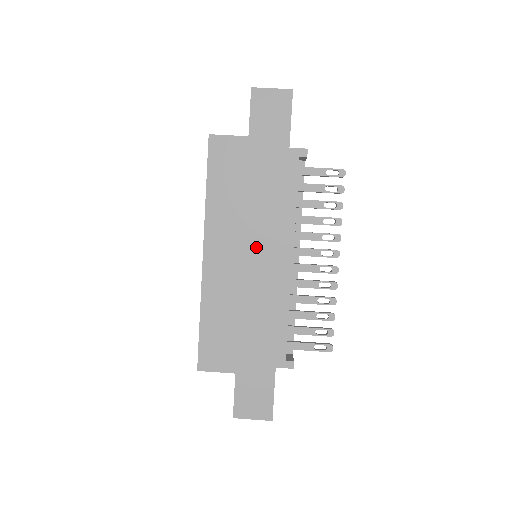
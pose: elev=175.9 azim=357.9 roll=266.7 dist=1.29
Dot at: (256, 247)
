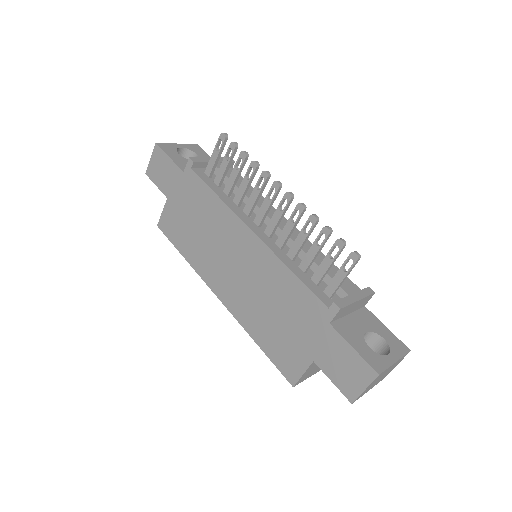
Dot at: (230, 253)
